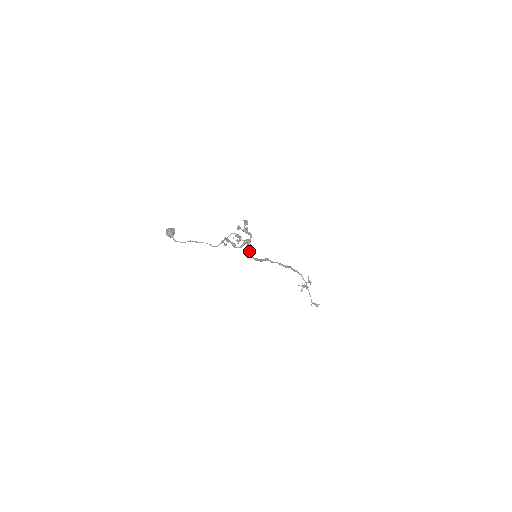
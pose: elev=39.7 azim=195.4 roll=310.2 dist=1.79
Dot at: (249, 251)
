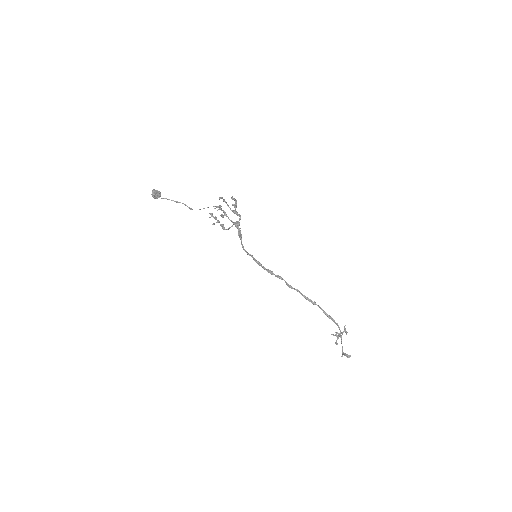
Dot at: (241, 239)
